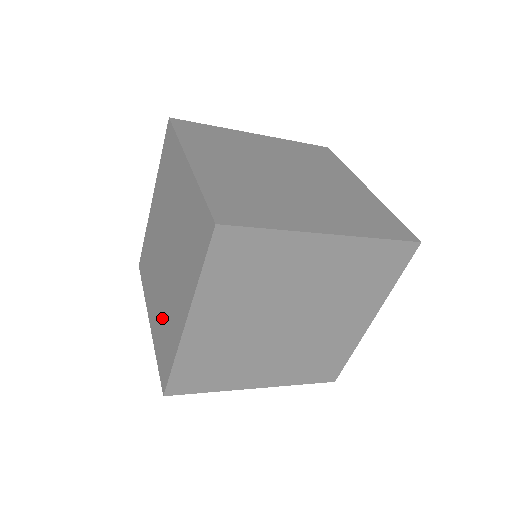
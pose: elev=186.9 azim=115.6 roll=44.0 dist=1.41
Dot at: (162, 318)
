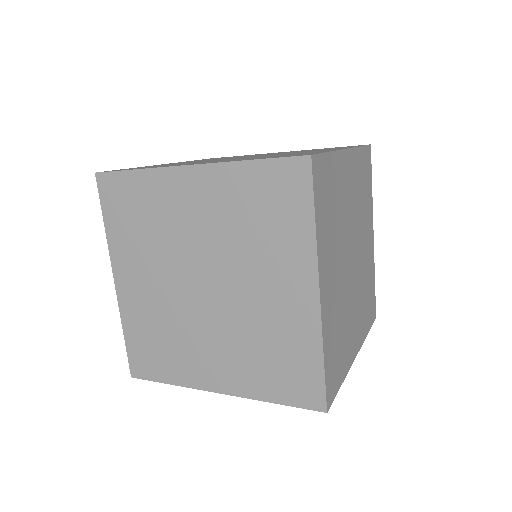
Dot at: occluded
